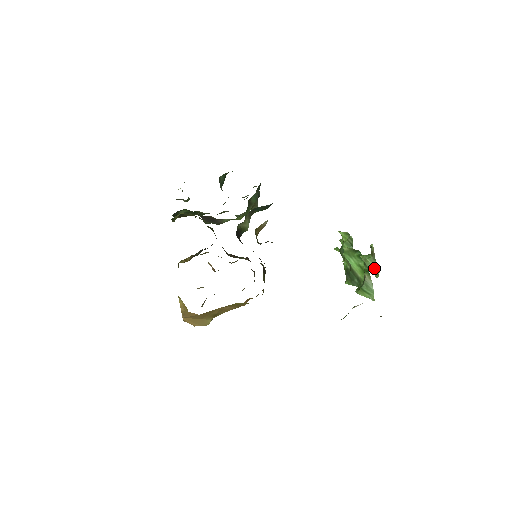
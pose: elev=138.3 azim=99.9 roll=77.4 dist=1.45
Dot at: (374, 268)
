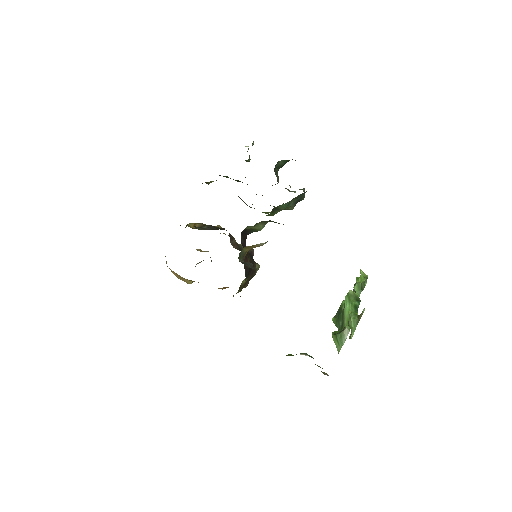
Dot at: (352, 329)
